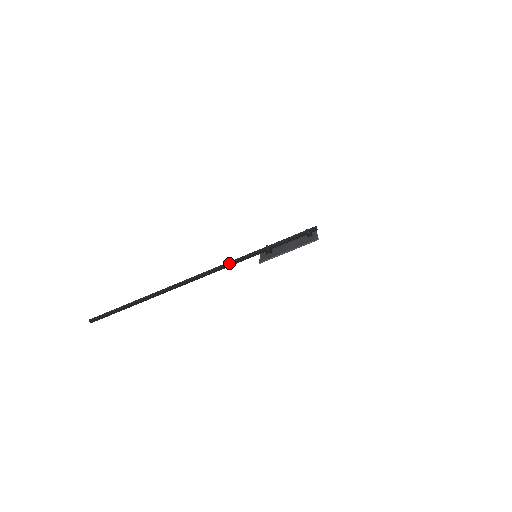
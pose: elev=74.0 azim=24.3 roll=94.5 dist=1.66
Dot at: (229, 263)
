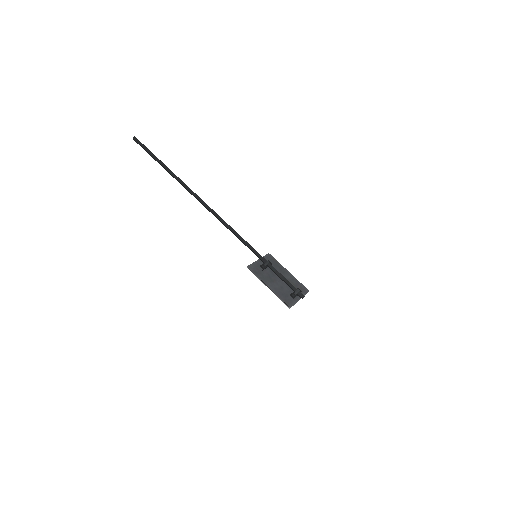
Dot at: (239, 236)
